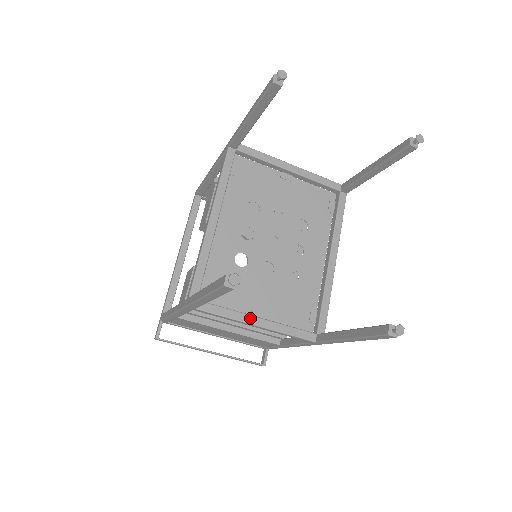
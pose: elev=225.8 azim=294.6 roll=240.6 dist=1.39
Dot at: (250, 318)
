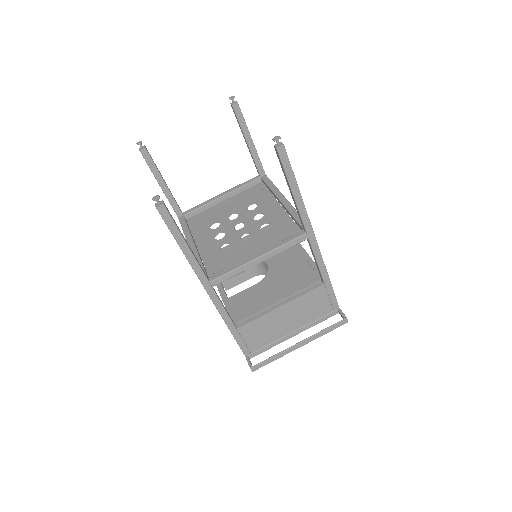
Dot at: (249, 259)
